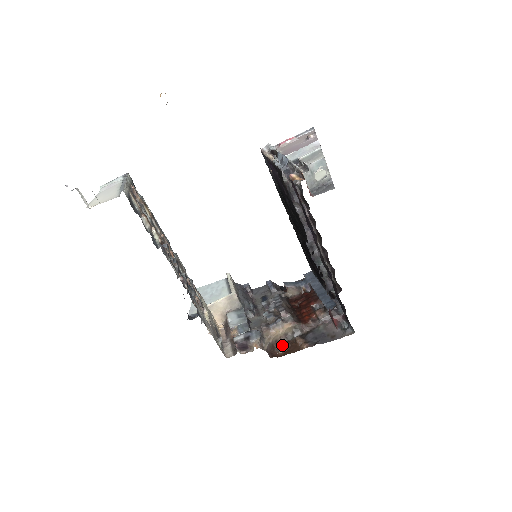
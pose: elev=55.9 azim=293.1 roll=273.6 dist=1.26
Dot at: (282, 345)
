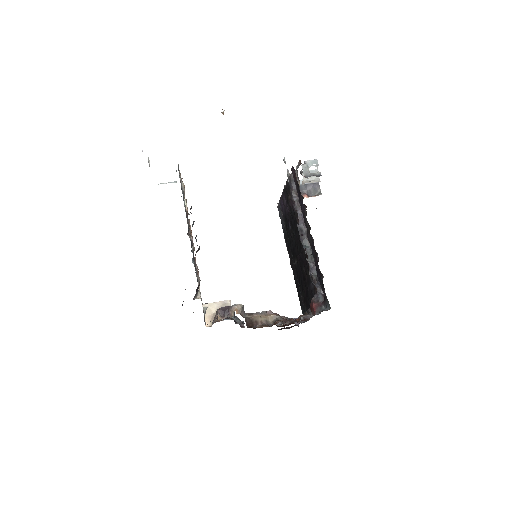
Dot at: (261, 325)
